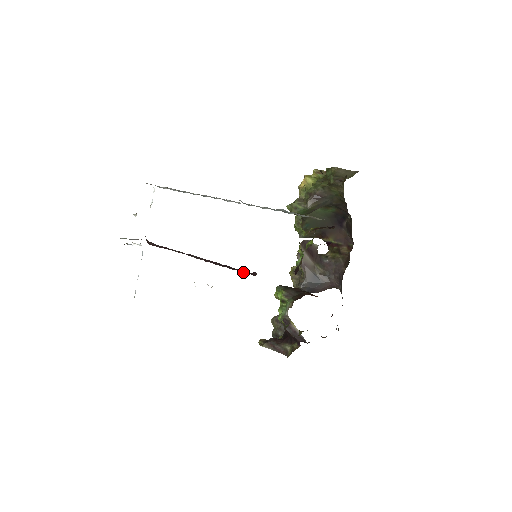
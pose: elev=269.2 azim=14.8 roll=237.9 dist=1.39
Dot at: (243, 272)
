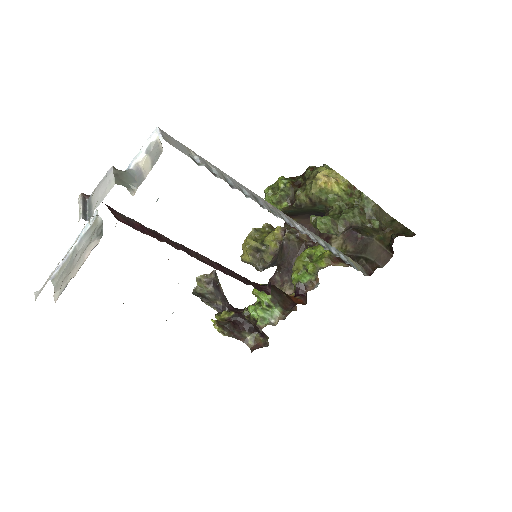
Dot at: (257, 289)
